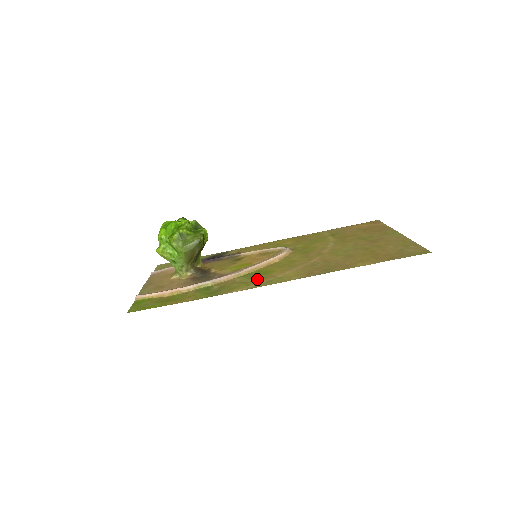
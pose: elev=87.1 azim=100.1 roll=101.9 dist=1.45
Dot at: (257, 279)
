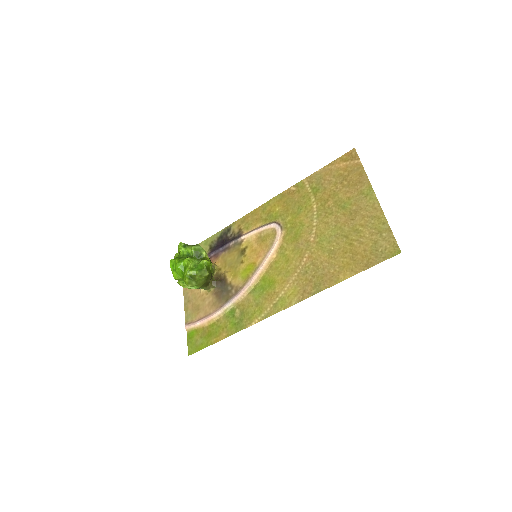
Dot at: (265, 299)
